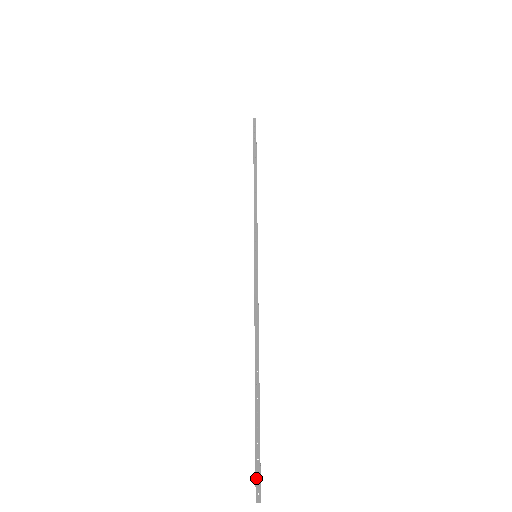
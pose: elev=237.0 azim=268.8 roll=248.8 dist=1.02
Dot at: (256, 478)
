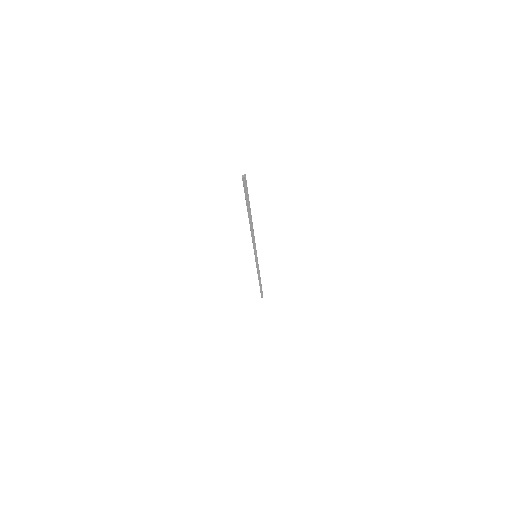
Dot at: (243, 183)
